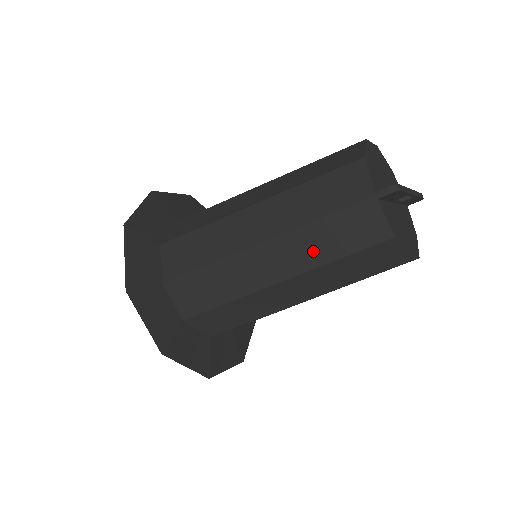
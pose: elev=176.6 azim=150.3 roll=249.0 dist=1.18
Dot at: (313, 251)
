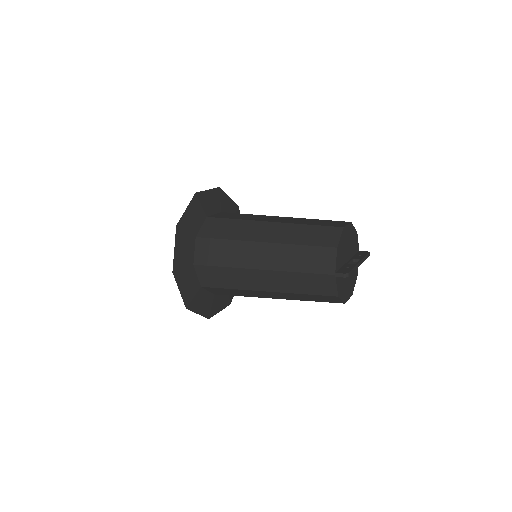
Dot at: (291, 285)
